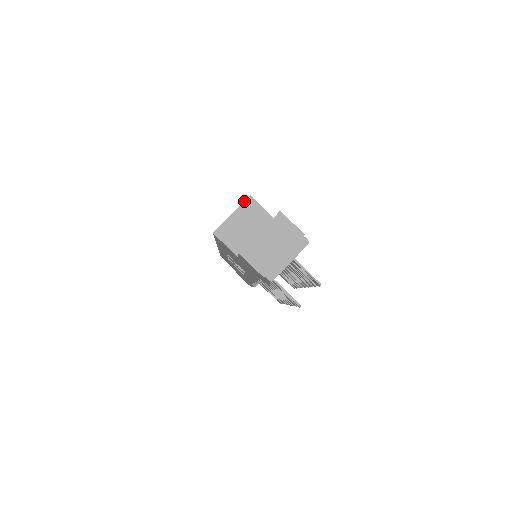
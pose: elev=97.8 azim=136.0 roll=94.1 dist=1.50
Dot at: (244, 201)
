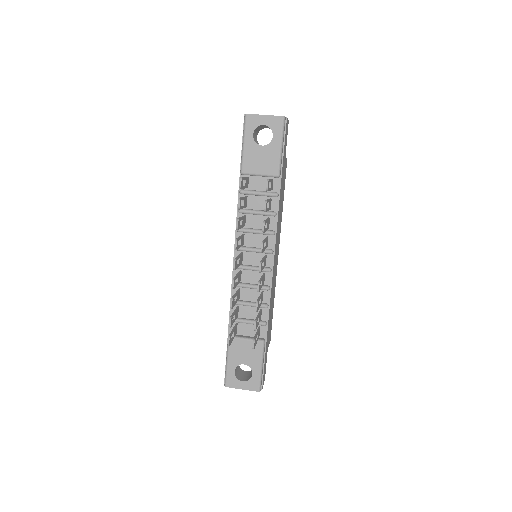
Dot at: occluded
